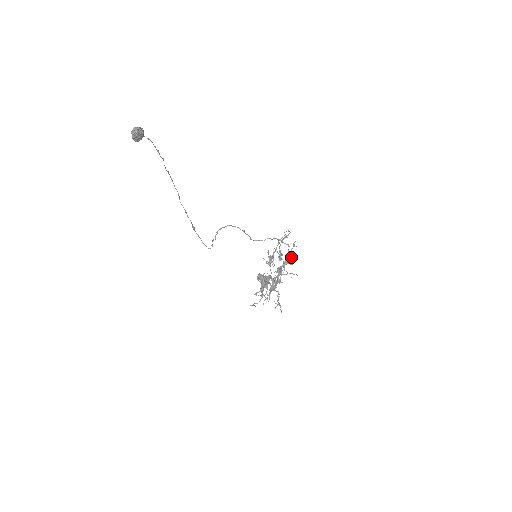
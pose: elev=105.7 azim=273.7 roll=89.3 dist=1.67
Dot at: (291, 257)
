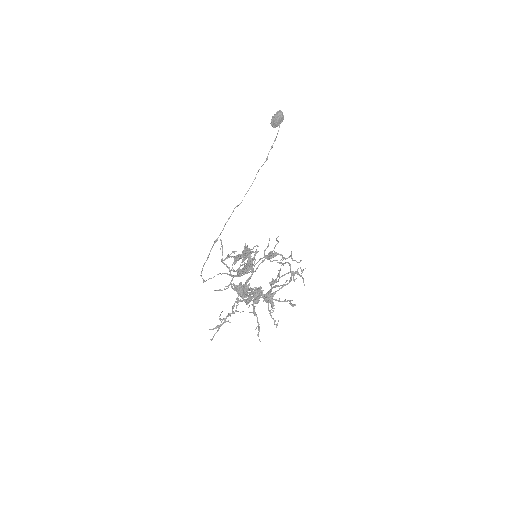
Dot at: (273, 318)
